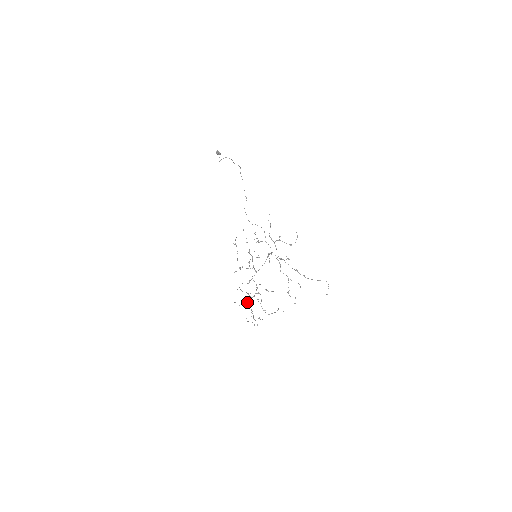
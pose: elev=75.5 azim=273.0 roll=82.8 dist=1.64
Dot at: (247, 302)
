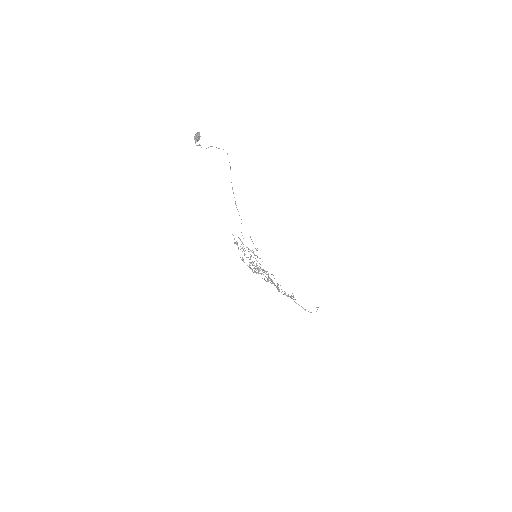
Dot at: (250, 258)
